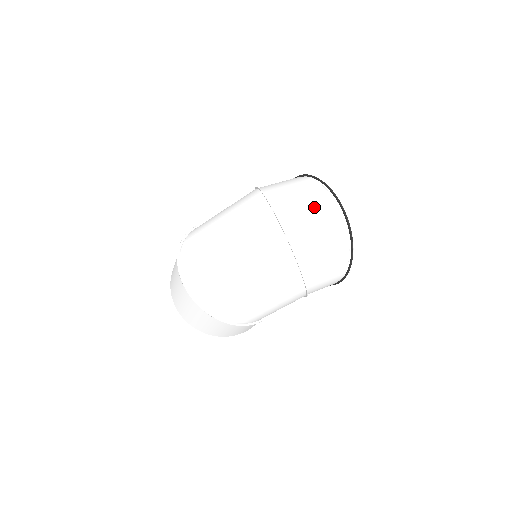
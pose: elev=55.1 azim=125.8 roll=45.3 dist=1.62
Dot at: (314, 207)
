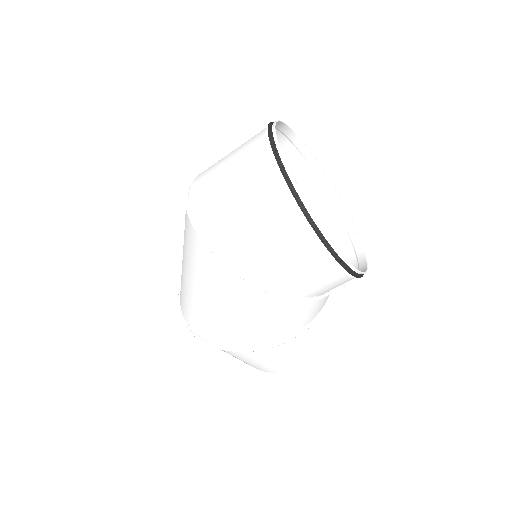
Dot at: (235, 163)
